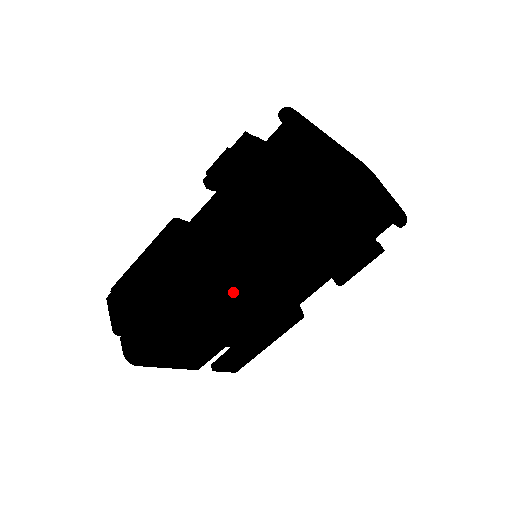
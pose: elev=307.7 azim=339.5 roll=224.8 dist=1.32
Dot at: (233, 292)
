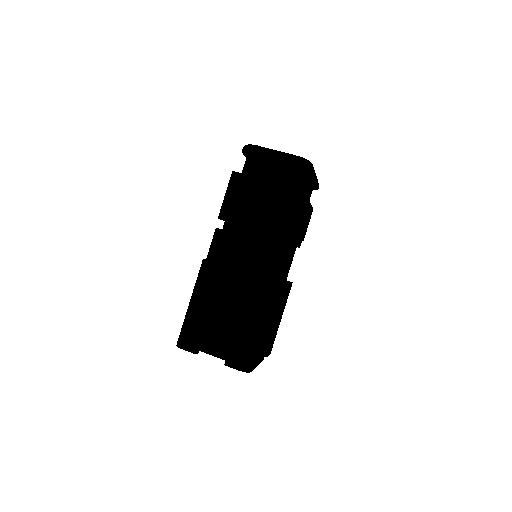
Dot at: (277, 277)
